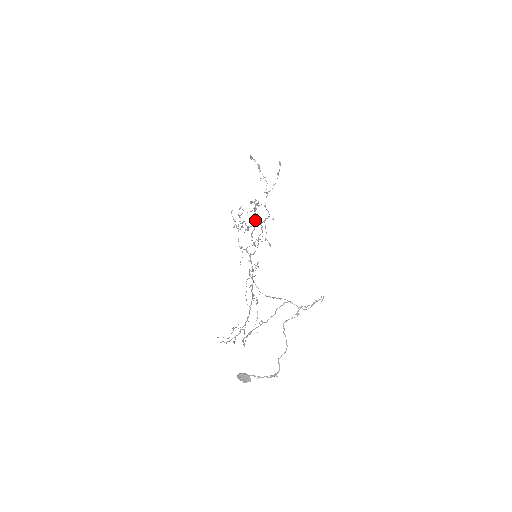
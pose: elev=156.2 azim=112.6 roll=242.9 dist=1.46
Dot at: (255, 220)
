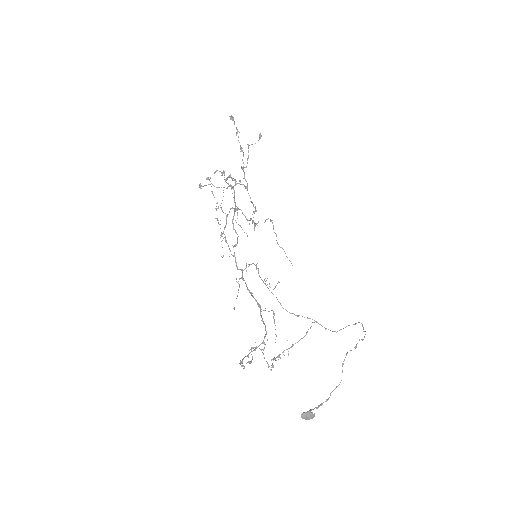
Dot at: (235, 203)
